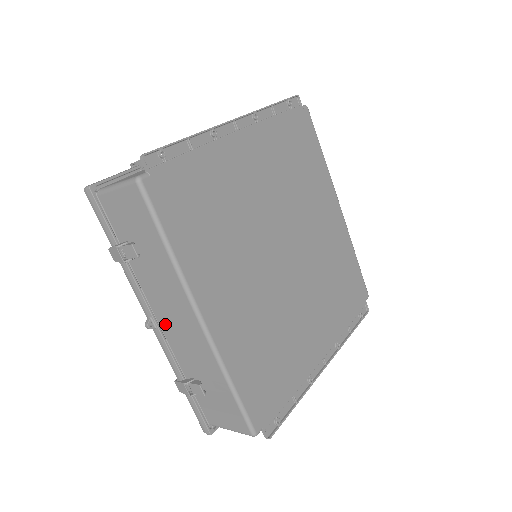
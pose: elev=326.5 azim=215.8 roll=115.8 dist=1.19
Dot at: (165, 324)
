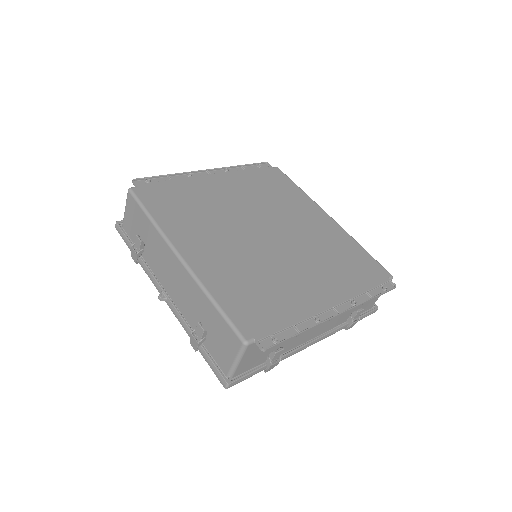
Dot at: (171, 291)
